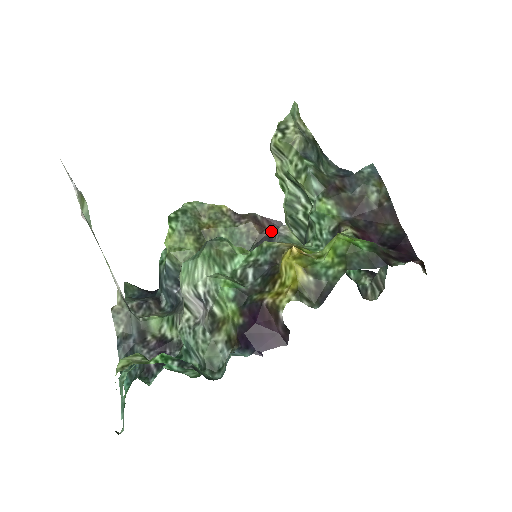
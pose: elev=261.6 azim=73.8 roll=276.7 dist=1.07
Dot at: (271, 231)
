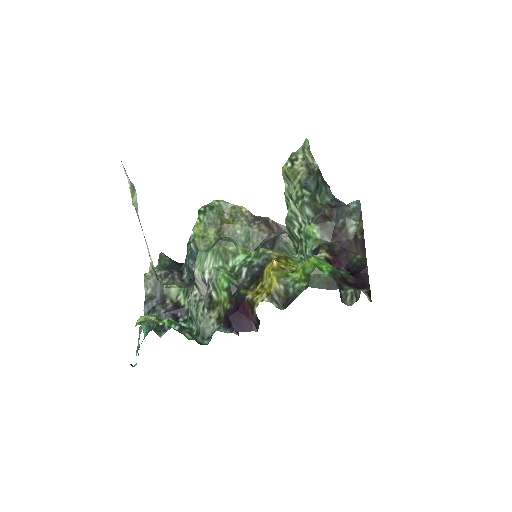
Dot at: (277, 235)
